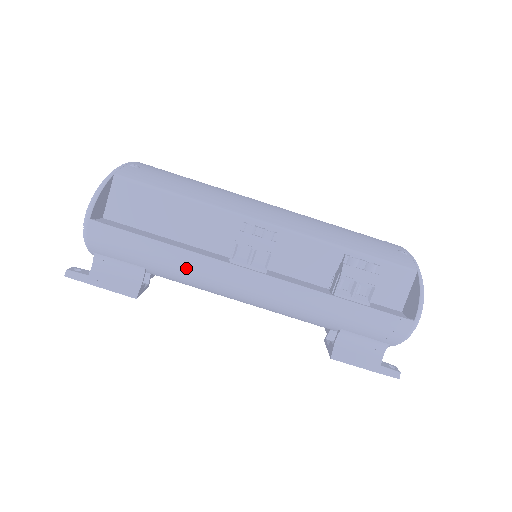
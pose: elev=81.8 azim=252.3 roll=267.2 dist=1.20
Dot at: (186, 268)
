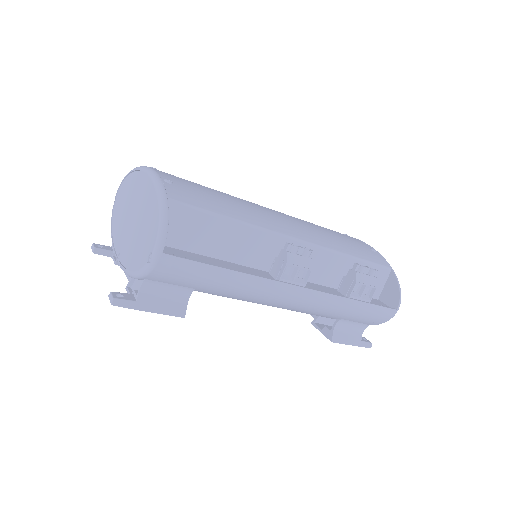
Dot at: (243, 289)
